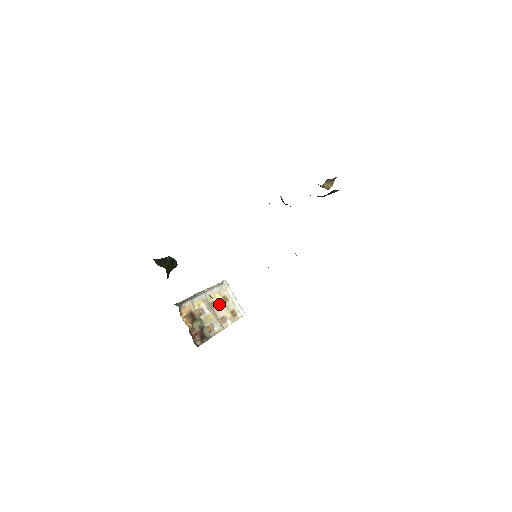
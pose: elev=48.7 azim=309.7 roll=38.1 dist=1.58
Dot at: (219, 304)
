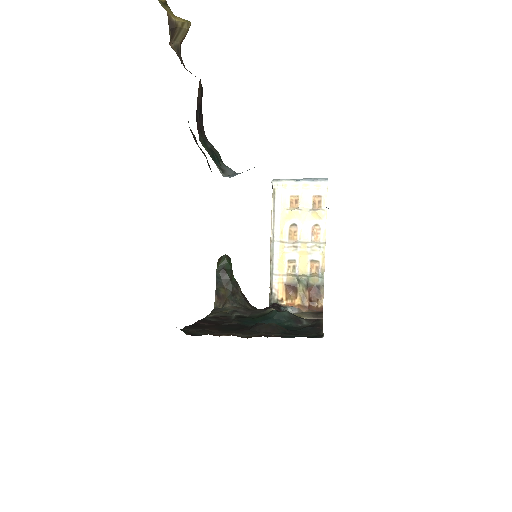
Dot at: (296, 223)
